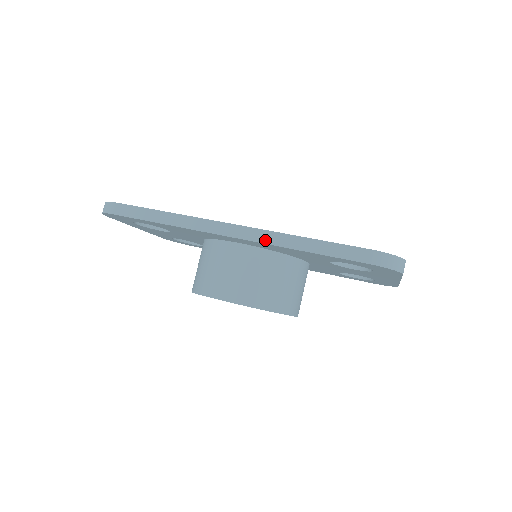
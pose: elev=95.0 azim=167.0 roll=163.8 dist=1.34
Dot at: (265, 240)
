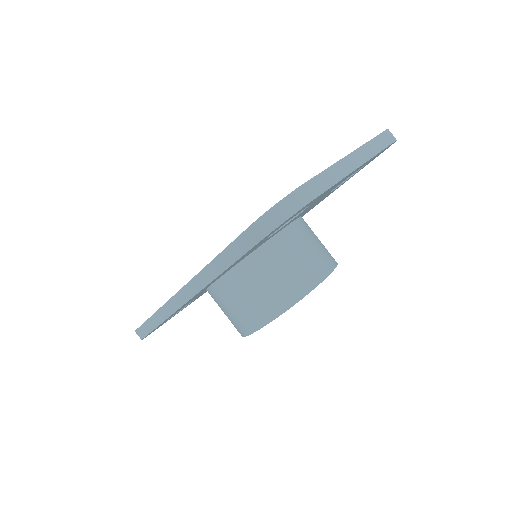
Dot at: (202, 285)
